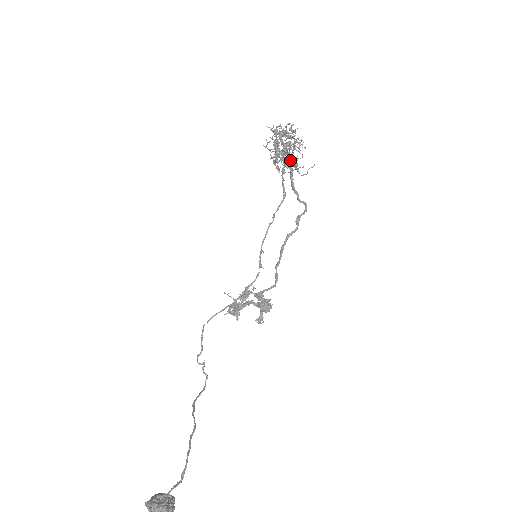
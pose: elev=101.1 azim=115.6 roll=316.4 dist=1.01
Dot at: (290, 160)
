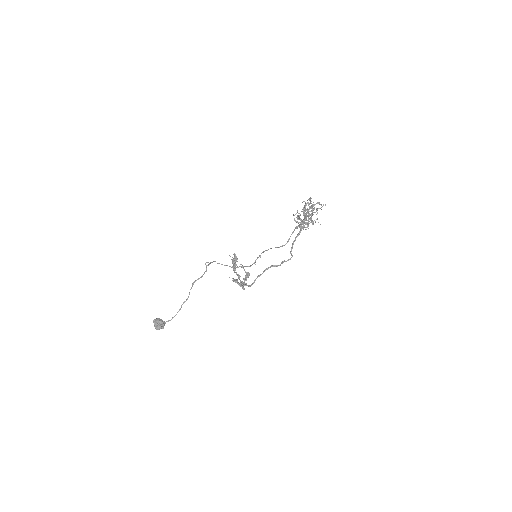
Dot at: occluded
